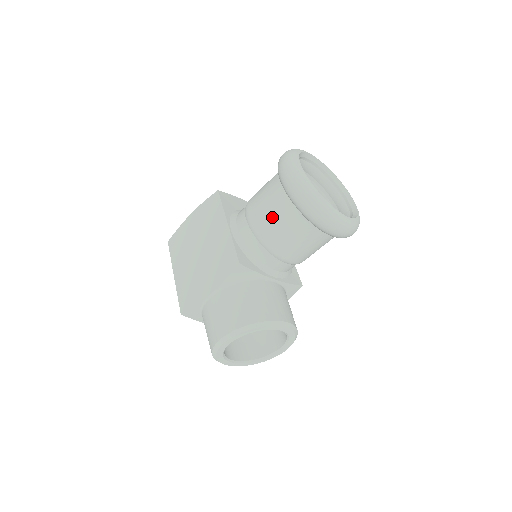
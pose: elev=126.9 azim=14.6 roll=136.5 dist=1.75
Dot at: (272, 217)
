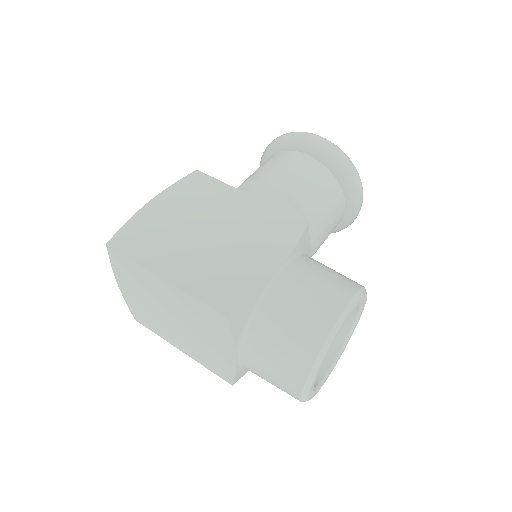
Dot at: (310, 183)
